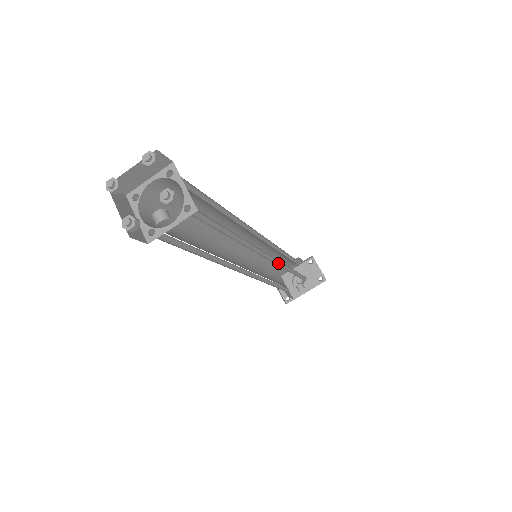
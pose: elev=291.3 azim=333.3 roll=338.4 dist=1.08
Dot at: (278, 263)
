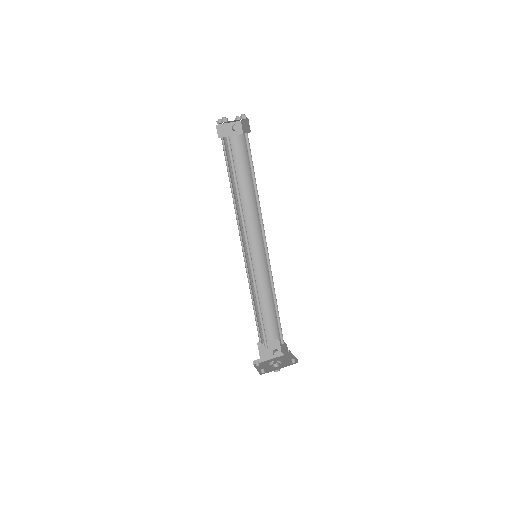
Dot at: (268, 270)
